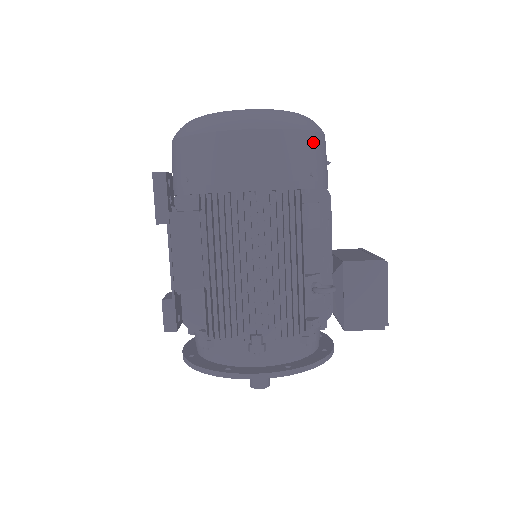
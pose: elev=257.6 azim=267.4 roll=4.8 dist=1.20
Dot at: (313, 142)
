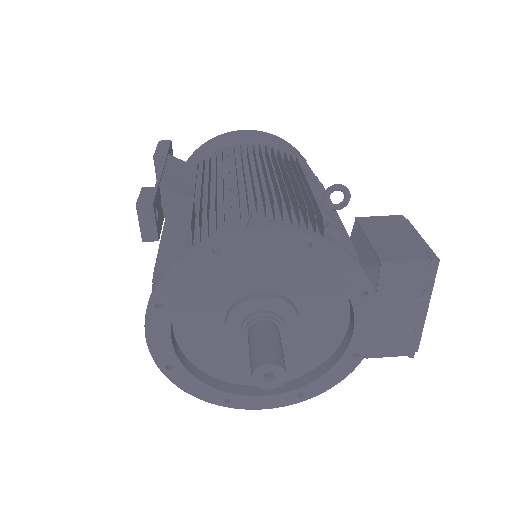
Dot at: occluded
